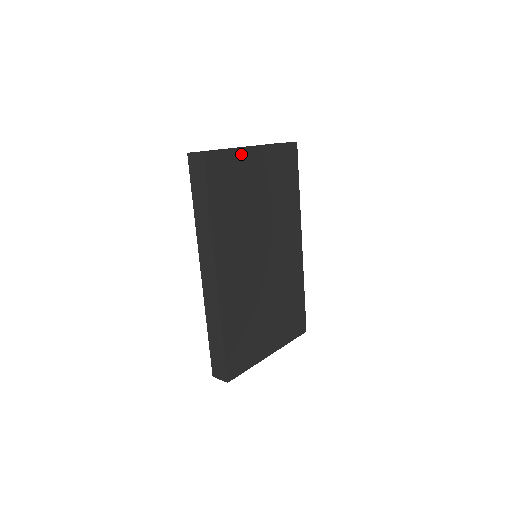
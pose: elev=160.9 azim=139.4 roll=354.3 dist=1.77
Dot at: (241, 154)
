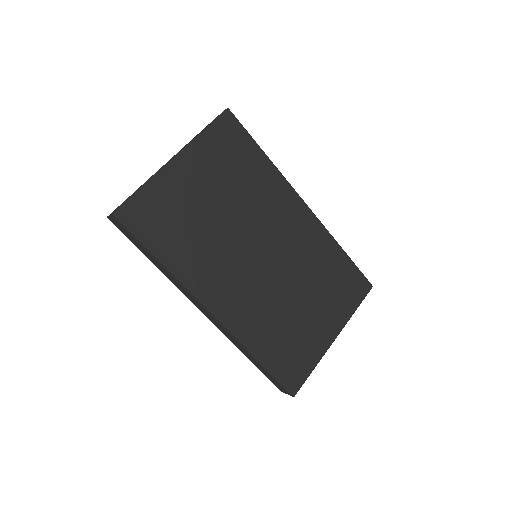
Dot at: (160, 179)
